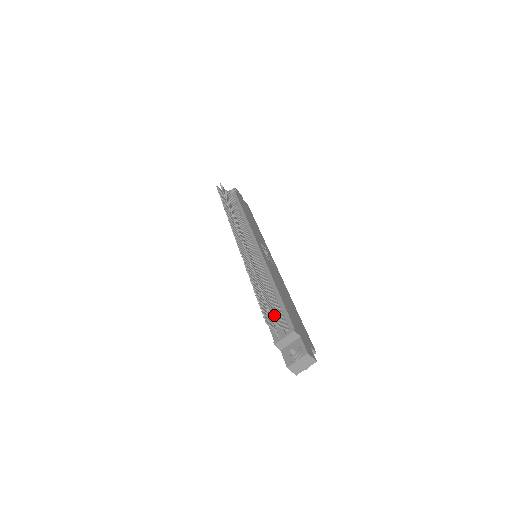
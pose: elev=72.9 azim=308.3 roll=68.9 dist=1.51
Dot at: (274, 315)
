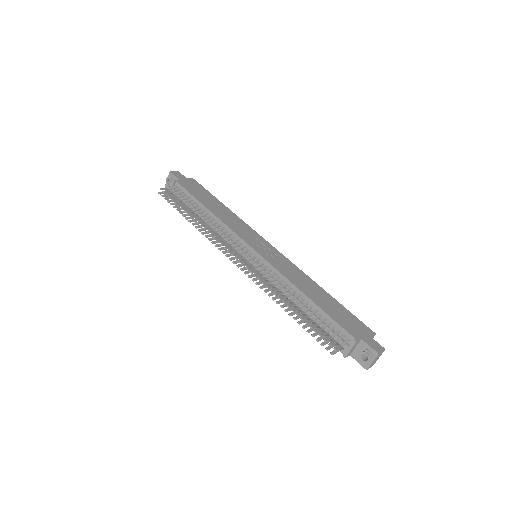
Dot at: (331, 338)
